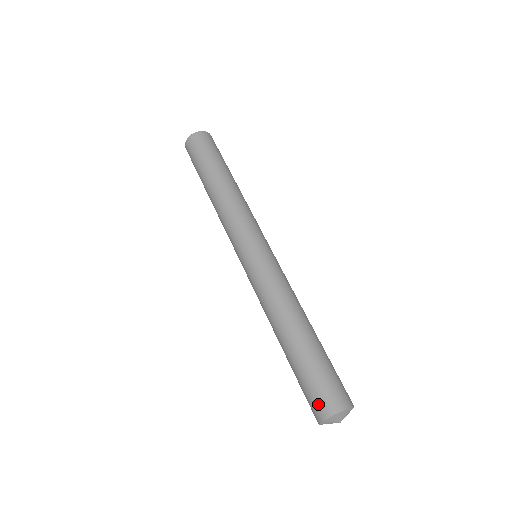
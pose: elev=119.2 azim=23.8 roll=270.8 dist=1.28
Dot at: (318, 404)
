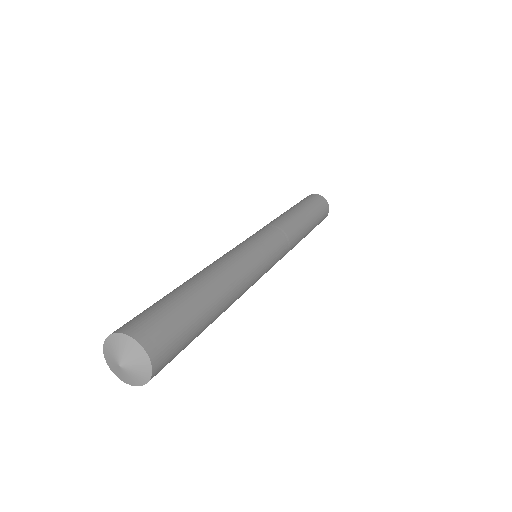
Dot at: (126, 323)
